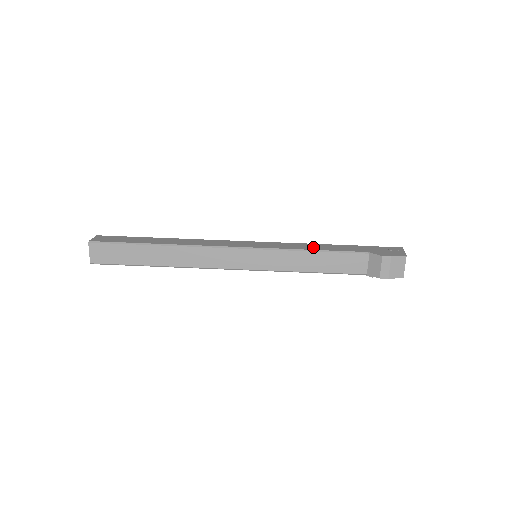
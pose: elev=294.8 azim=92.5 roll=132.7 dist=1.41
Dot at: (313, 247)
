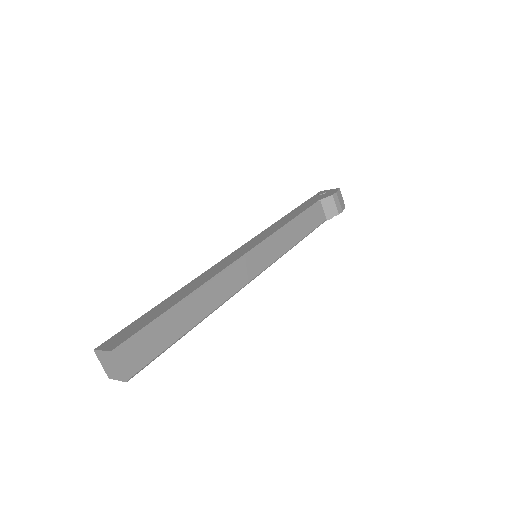
Dot at: (286, 220)
